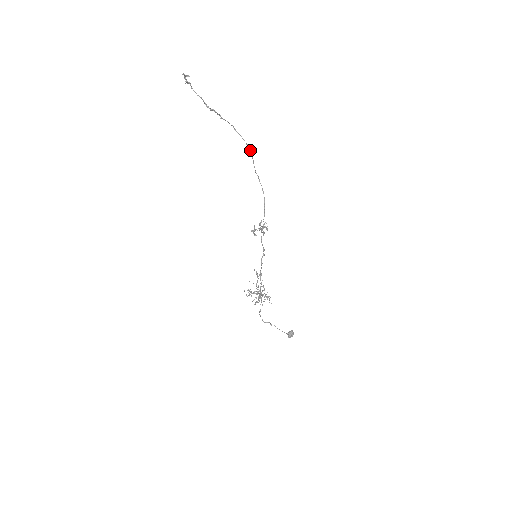
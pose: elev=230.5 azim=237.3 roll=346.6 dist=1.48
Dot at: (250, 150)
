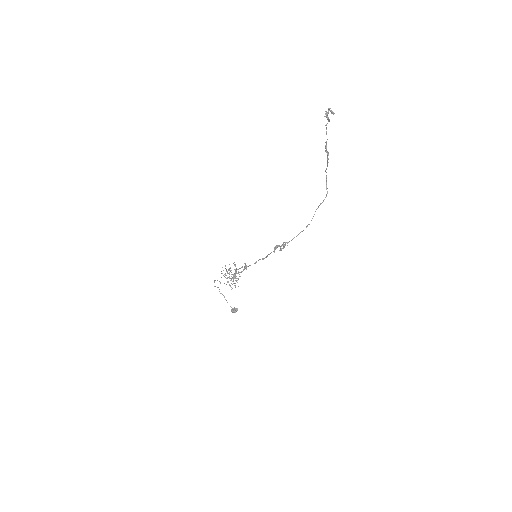
Dot at: (326, 195)
